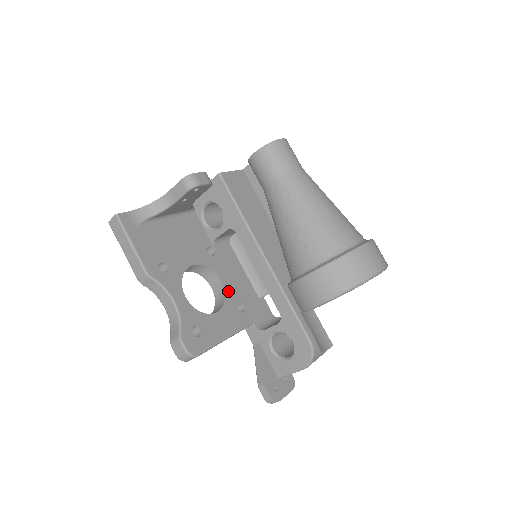
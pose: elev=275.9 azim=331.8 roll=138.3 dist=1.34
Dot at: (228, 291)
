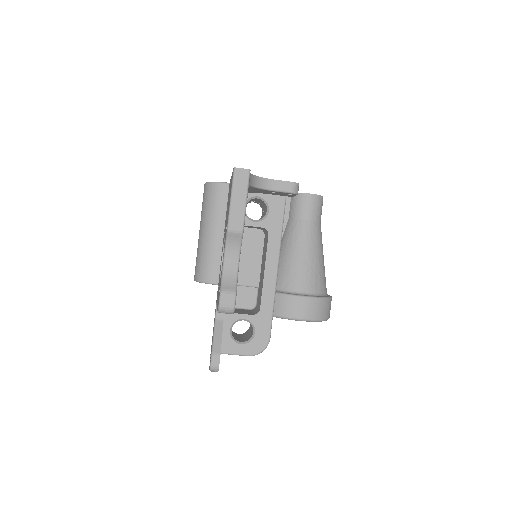
Dot at: occluded
